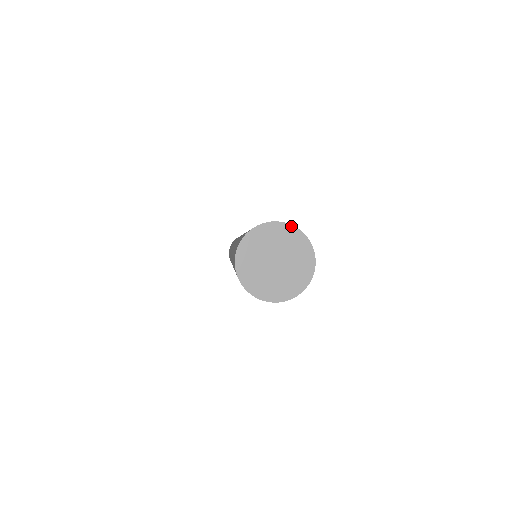
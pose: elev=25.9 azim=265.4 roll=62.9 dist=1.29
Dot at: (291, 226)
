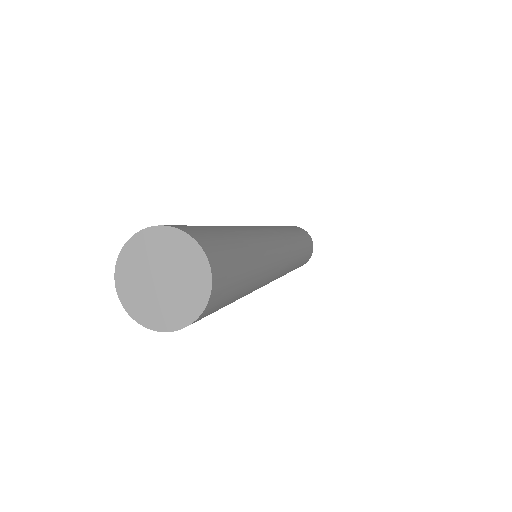
Dot at: (154, 228)
